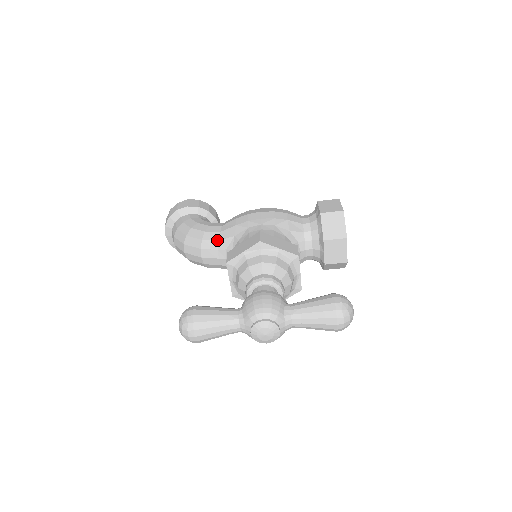
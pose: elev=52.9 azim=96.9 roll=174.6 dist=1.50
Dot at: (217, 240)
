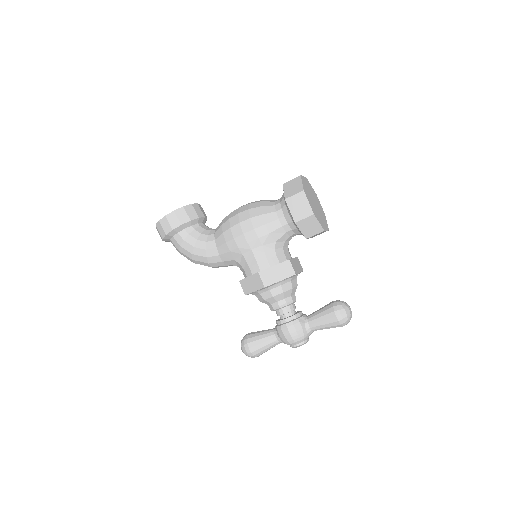
Dot at: (221, 262)
